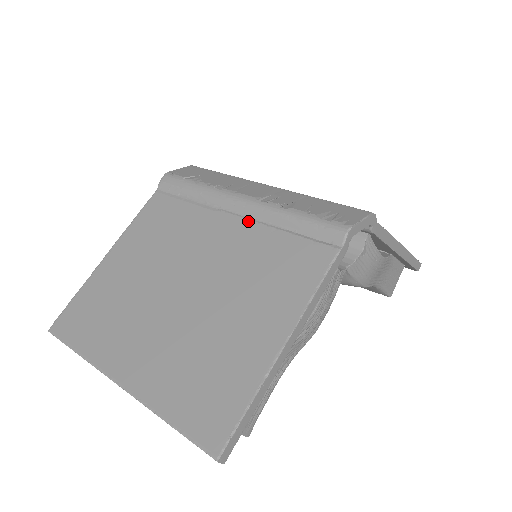
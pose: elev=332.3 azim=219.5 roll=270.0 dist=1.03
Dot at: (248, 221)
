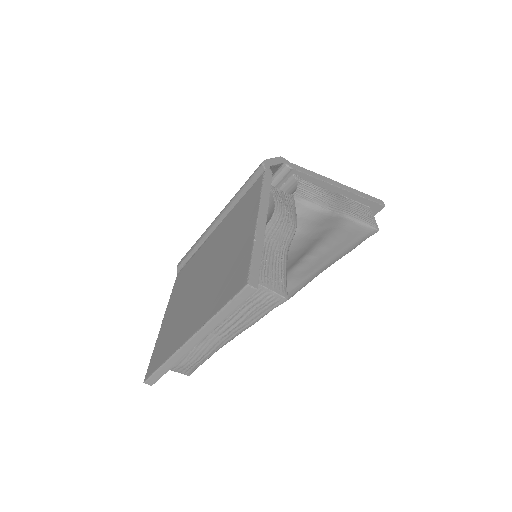
Dot at: (222, 221)
